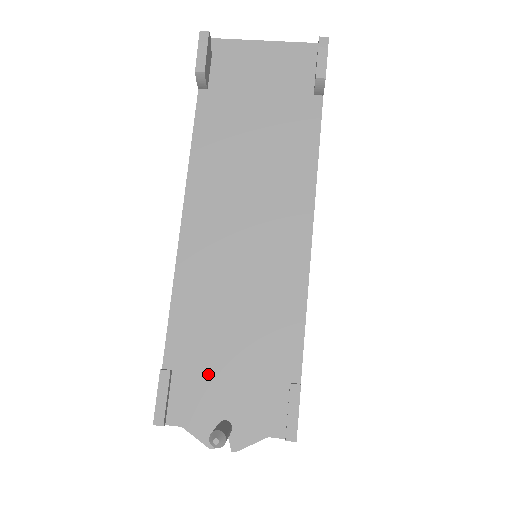
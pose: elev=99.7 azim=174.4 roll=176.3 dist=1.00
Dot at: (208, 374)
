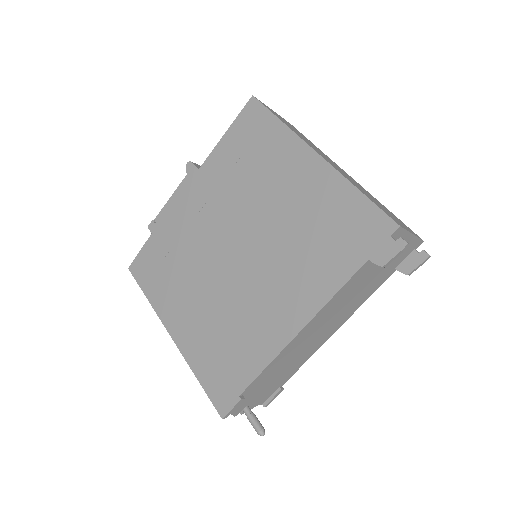
Dot at: (255, 393)
